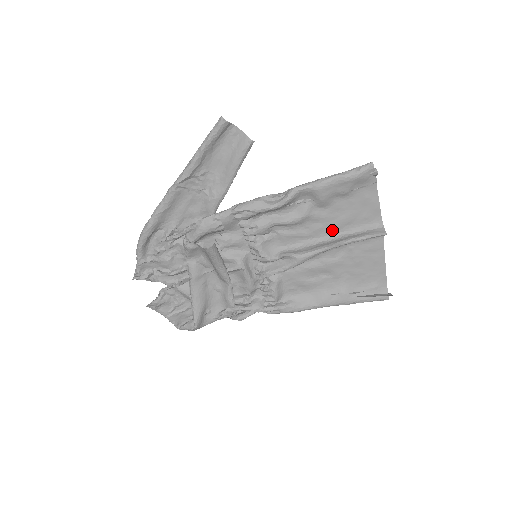
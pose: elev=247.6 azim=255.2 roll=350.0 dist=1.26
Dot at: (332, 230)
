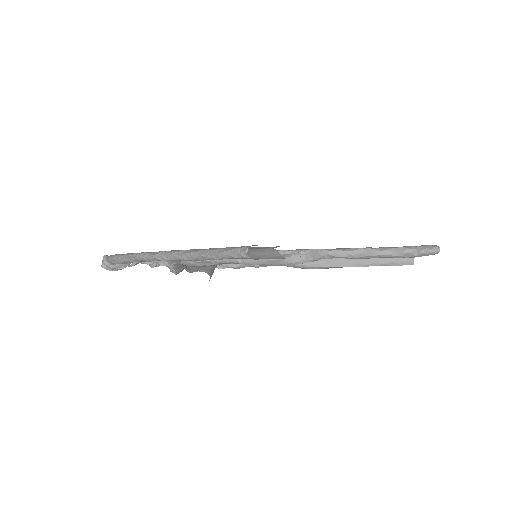
Dot at: occluded
